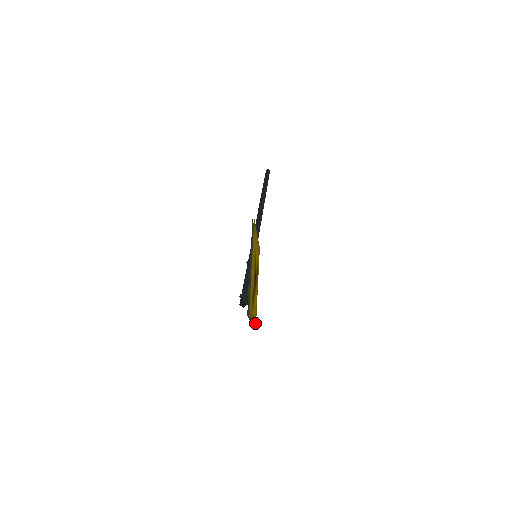
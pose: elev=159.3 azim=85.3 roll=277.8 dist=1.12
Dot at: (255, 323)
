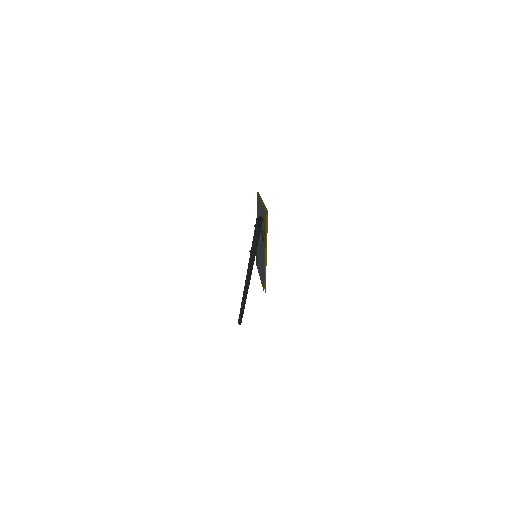
Dot at: (265, 284)
